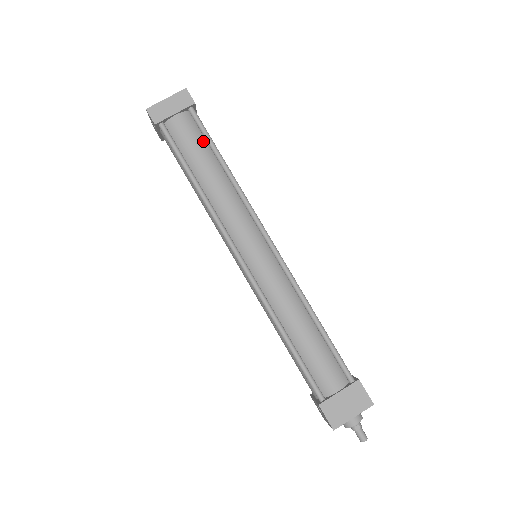
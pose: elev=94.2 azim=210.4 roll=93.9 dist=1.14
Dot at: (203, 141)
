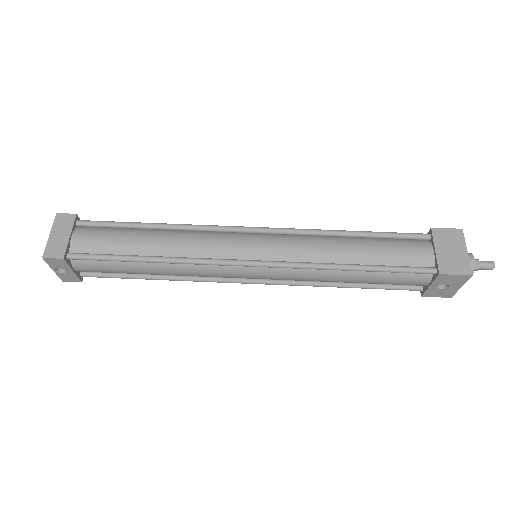
Dot at: (115, 230)
